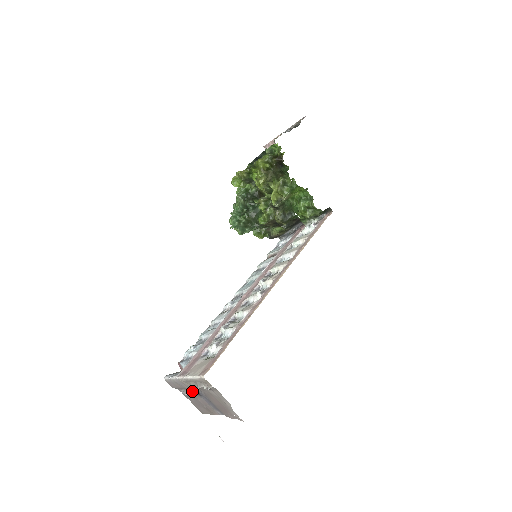
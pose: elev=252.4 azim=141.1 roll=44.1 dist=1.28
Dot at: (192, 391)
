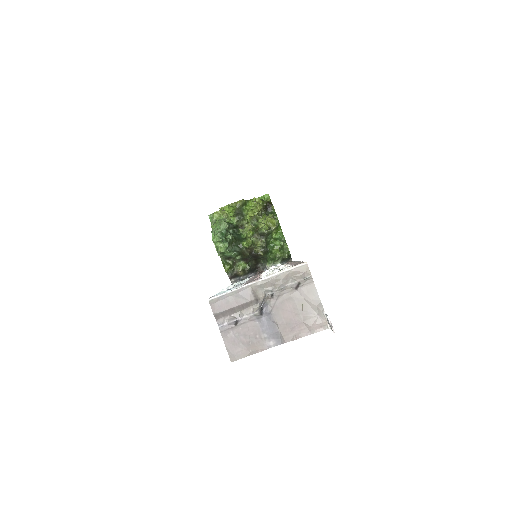
Dot at: (266, 297)
